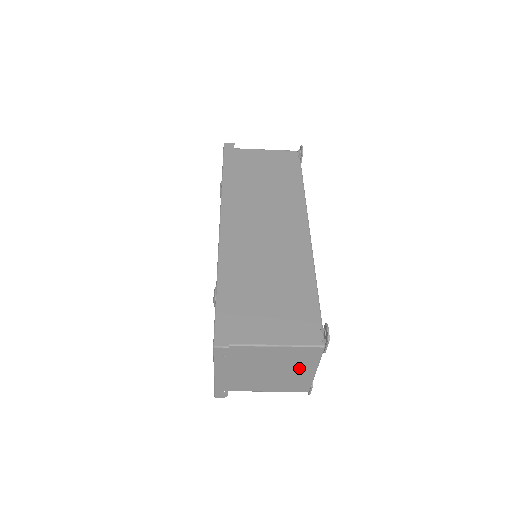
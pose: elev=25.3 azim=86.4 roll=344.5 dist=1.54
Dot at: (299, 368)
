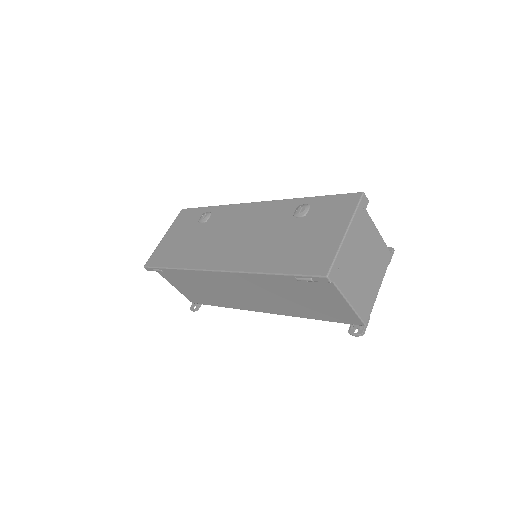
Dot at: (375, 275)
